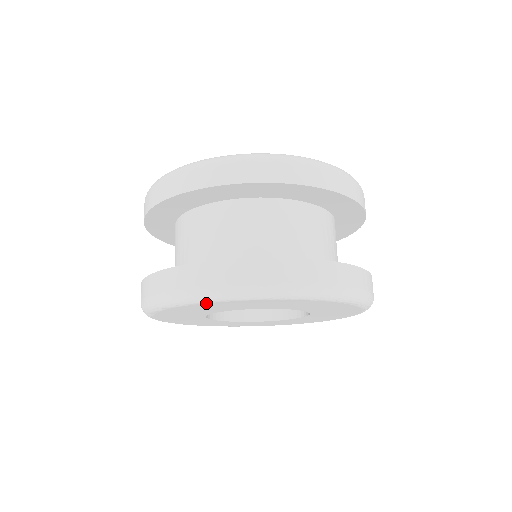
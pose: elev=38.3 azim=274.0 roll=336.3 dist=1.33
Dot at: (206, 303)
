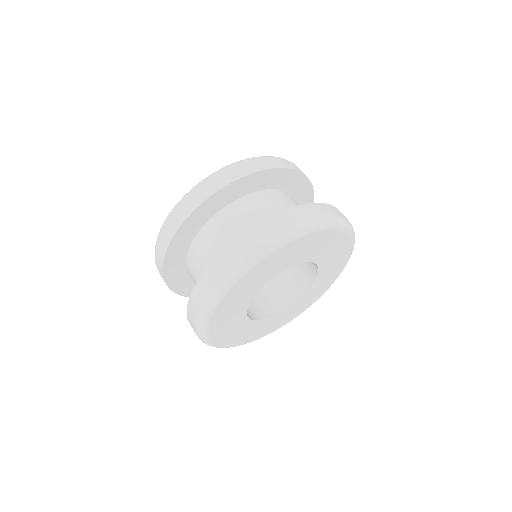
Dot at: (240, 280)
